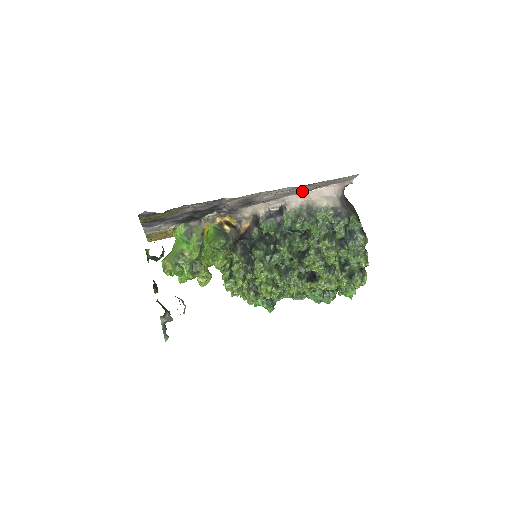
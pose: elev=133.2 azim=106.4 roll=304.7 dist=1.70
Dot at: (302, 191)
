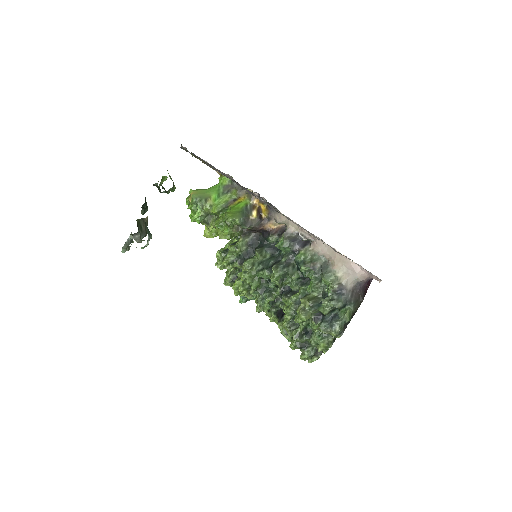
Dot at: occluded
